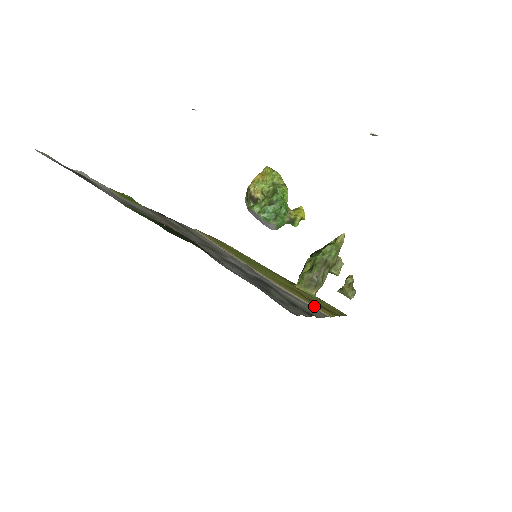
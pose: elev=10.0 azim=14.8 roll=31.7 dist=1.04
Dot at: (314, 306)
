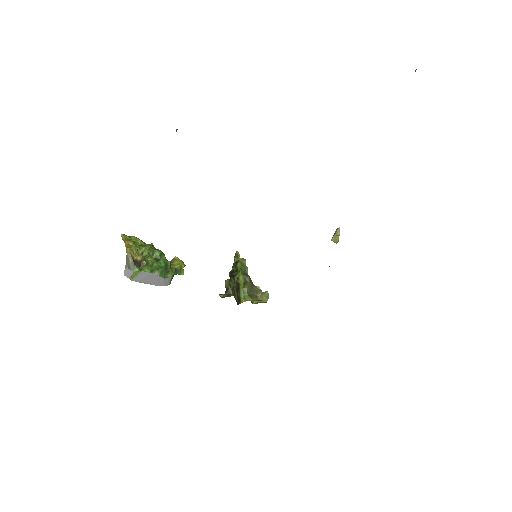
Dot at: occluded
